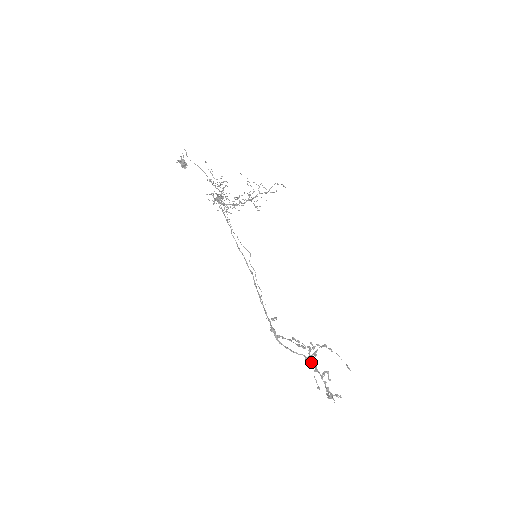
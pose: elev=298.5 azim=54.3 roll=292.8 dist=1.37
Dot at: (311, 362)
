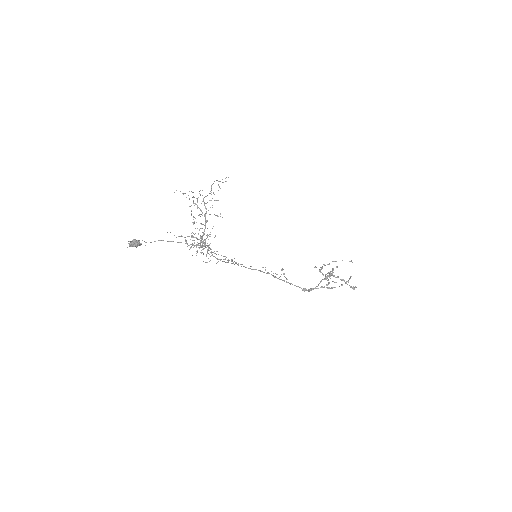
Dot at: (327, 278)
